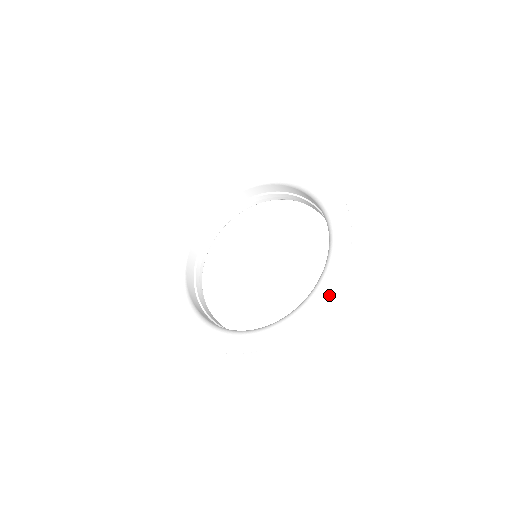
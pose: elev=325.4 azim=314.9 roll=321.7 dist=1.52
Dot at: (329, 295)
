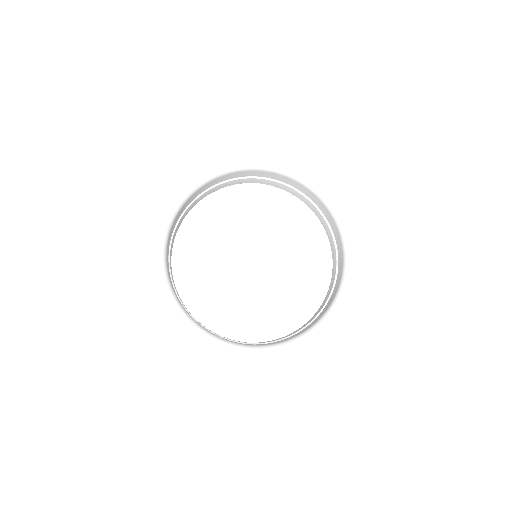
Dot at: (370, 252)
